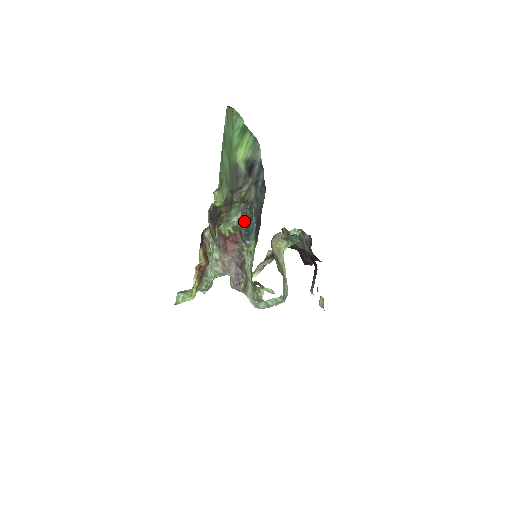
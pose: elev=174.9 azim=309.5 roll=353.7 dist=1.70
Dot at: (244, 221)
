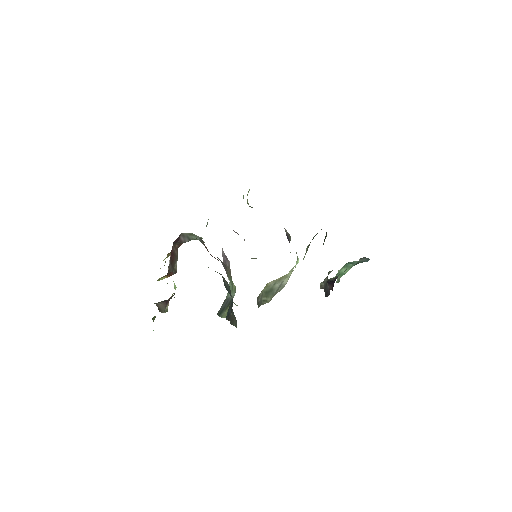
Dot at: (224, 281)
